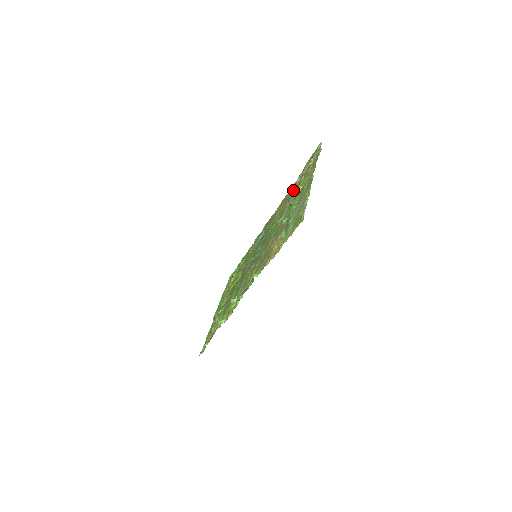
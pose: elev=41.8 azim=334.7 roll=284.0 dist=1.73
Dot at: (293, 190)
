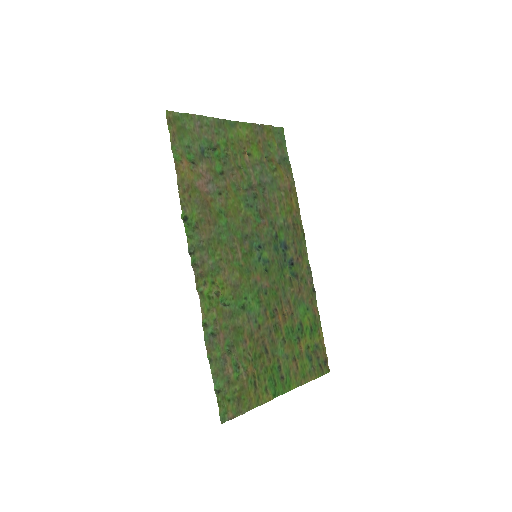
Dot at: (273, 178)
